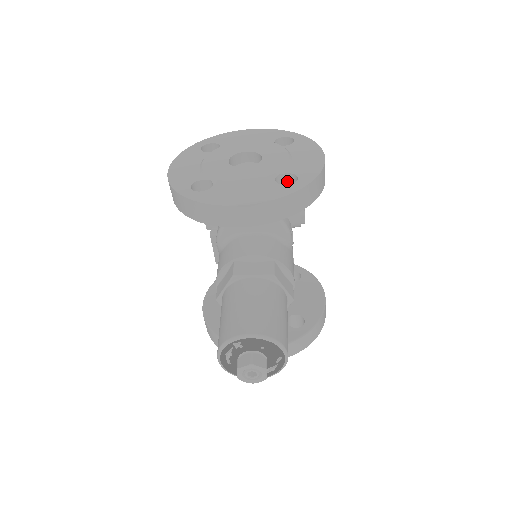
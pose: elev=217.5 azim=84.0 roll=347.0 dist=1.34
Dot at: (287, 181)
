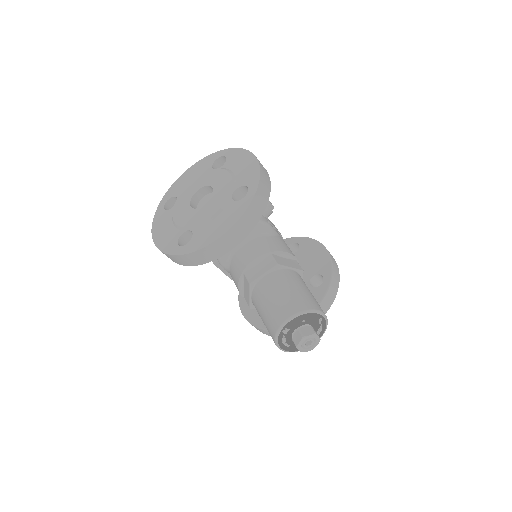
Dot at: (241, 193)
